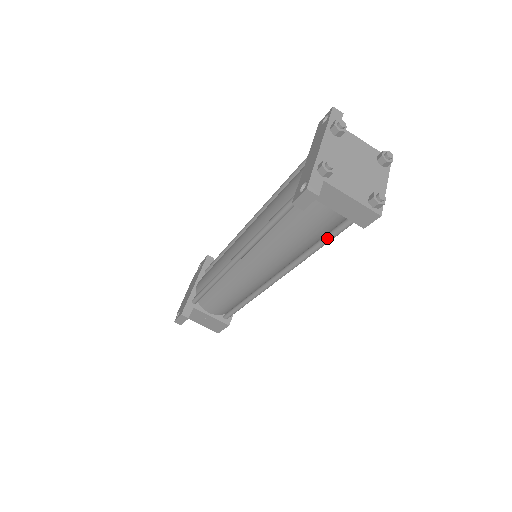
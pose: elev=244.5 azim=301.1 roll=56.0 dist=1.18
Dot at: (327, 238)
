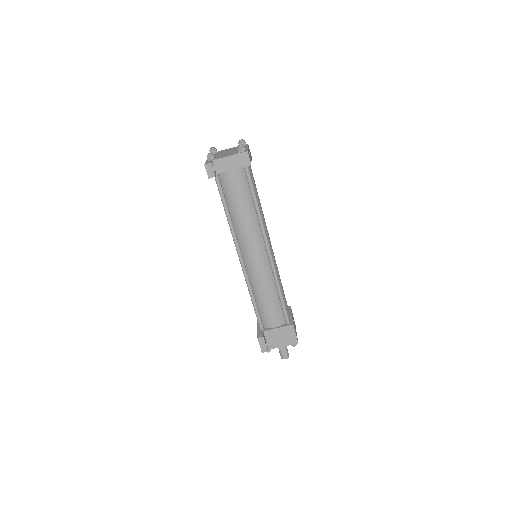
Dot at: (251, 191)
